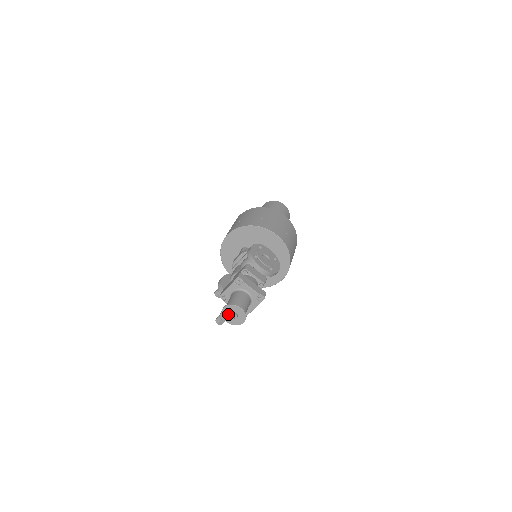
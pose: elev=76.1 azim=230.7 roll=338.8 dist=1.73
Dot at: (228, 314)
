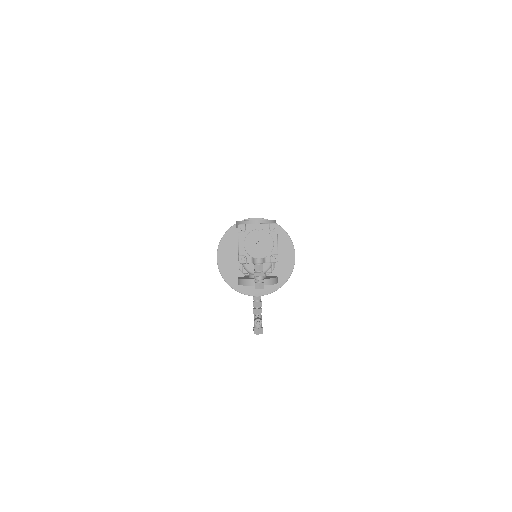
Dot at: (253, 248)
